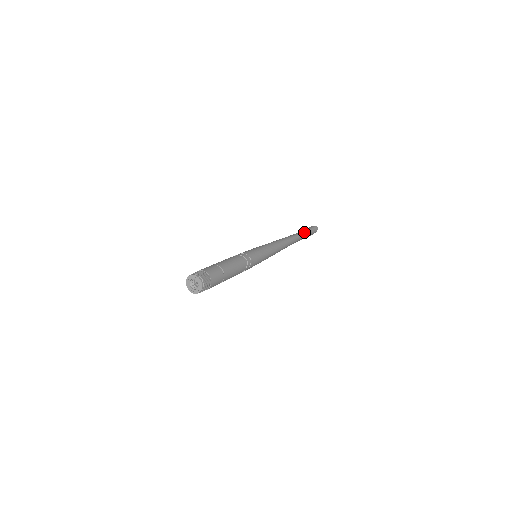
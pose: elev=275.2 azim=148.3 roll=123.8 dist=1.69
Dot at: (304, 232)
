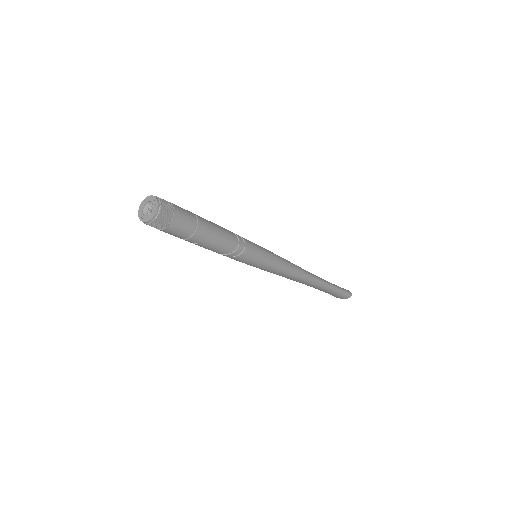
Dot at: (333, 285)
